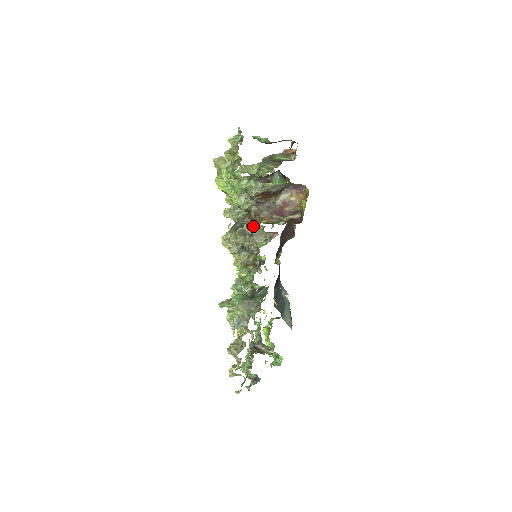
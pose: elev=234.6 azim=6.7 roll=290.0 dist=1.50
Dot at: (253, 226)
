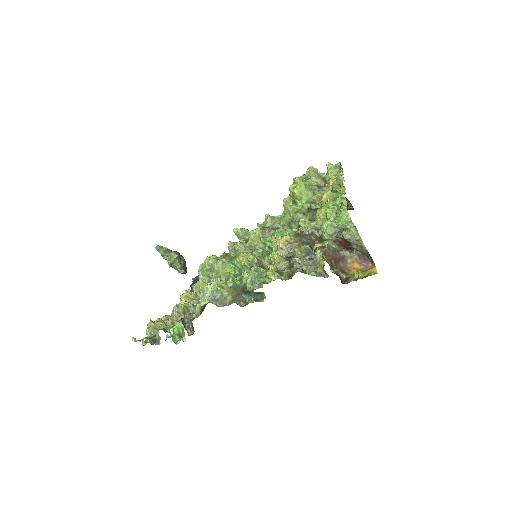
Dot at: occluded
